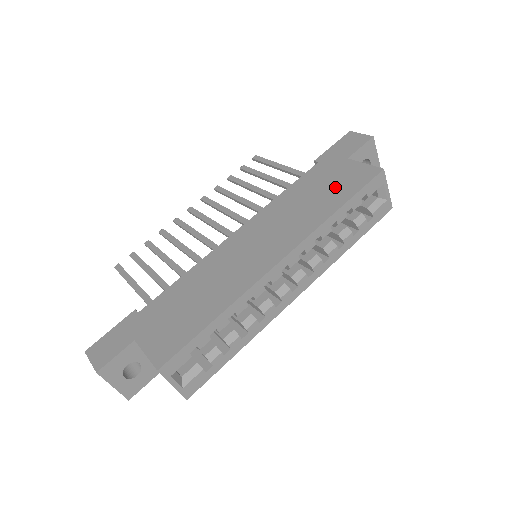
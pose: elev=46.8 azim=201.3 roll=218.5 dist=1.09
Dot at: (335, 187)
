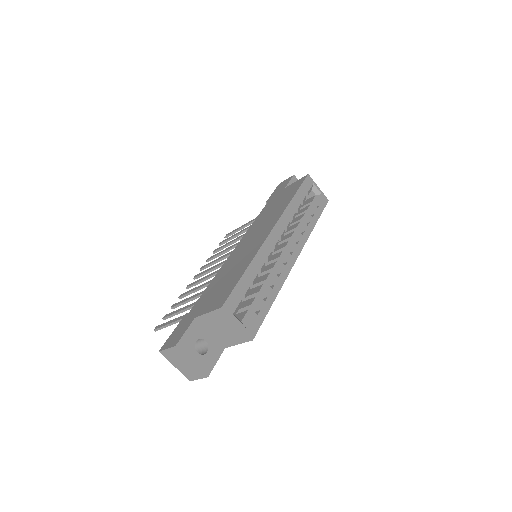
Dot at: (285, 196)
